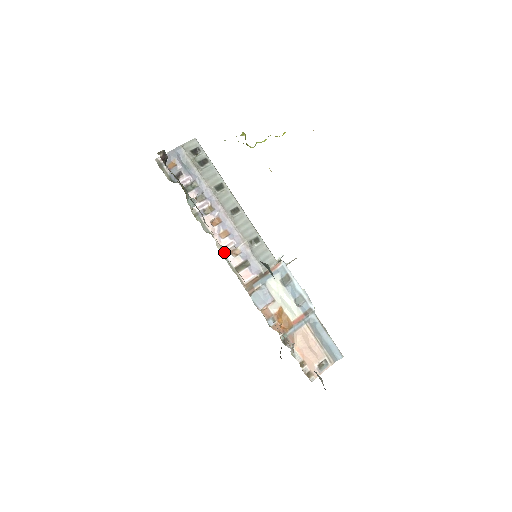
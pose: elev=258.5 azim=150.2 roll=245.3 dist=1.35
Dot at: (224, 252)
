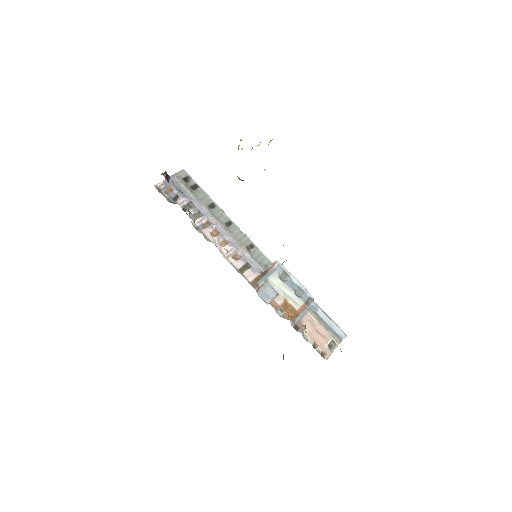
Dot at: (227, 257)
